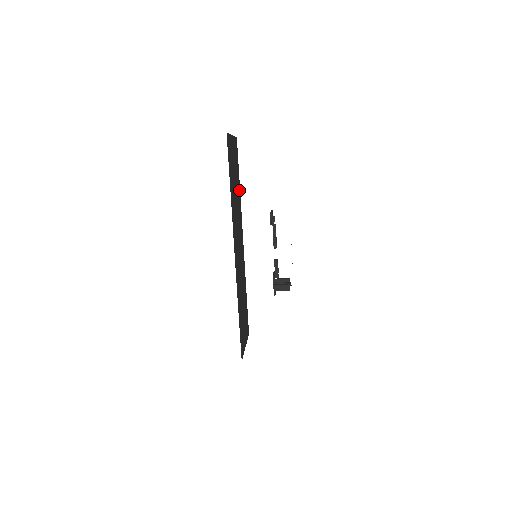
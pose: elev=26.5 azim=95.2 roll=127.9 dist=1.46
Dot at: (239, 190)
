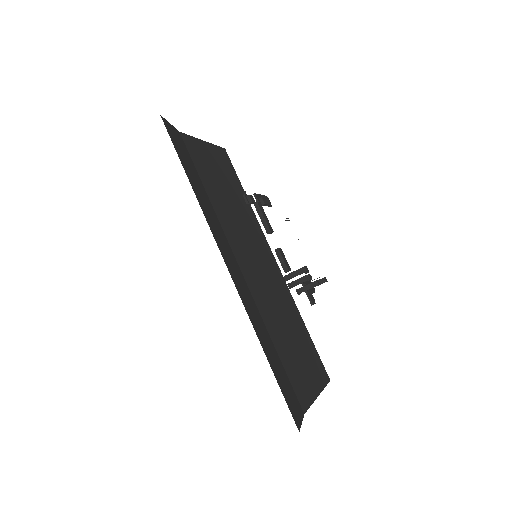
Dot at: occluded
